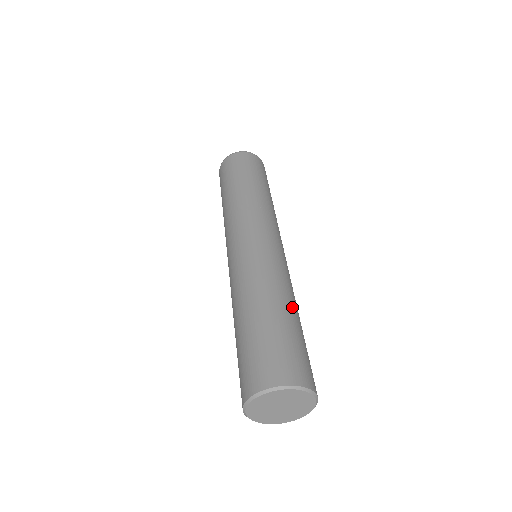
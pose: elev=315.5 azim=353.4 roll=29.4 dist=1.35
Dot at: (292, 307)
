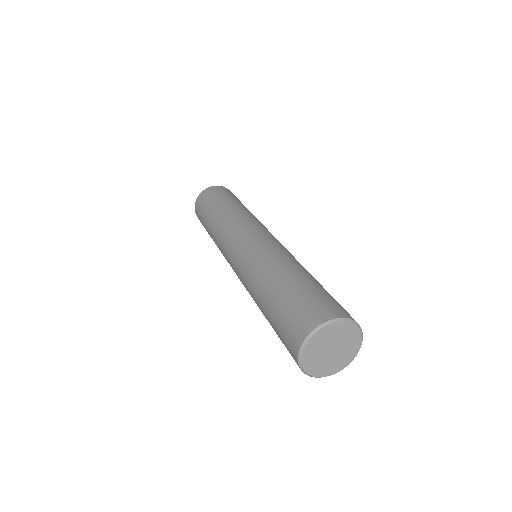
Dot at: occluded
